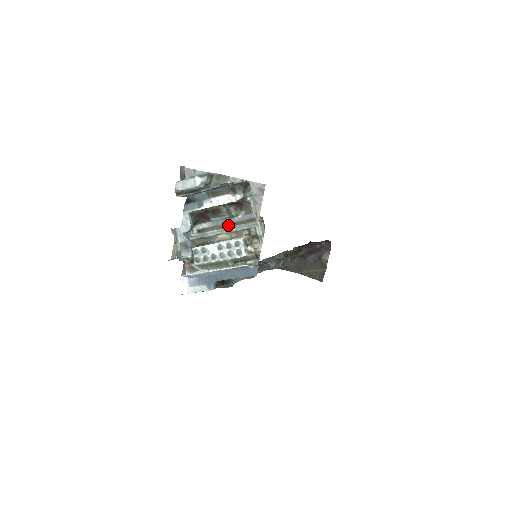
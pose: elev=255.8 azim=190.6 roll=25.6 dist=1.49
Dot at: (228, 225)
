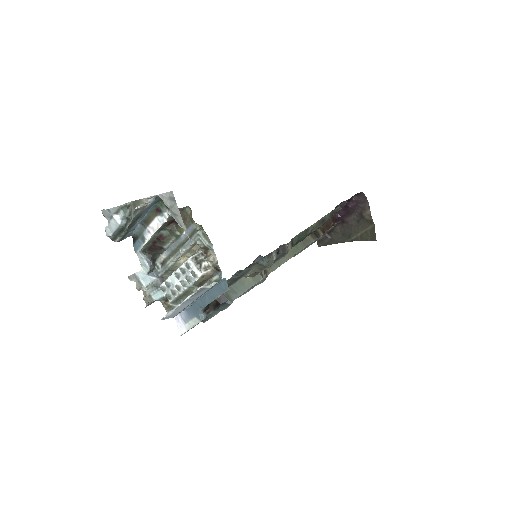
Dot at: (179, 247)
